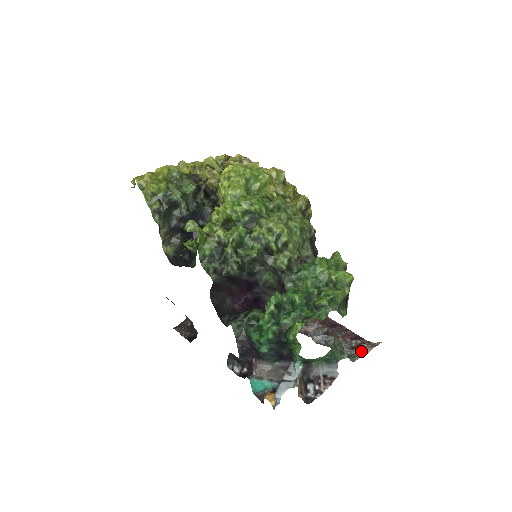
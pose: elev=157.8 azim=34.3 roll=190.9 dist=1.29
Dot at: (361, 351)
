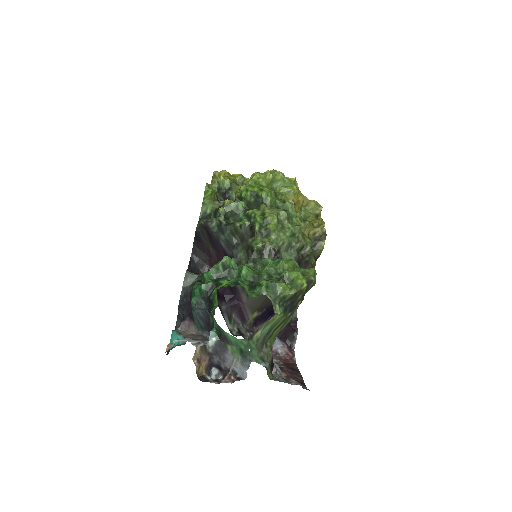
Dot at: occluded
